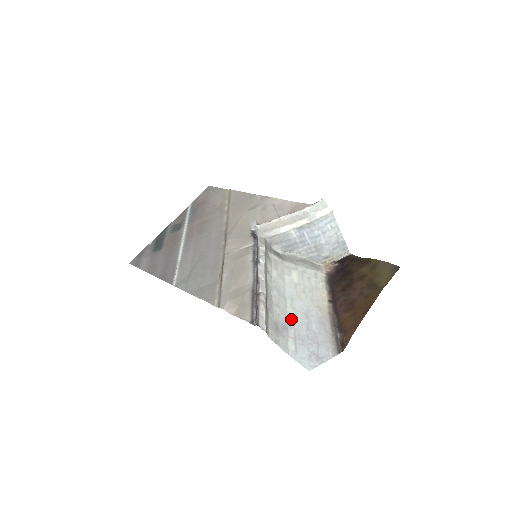
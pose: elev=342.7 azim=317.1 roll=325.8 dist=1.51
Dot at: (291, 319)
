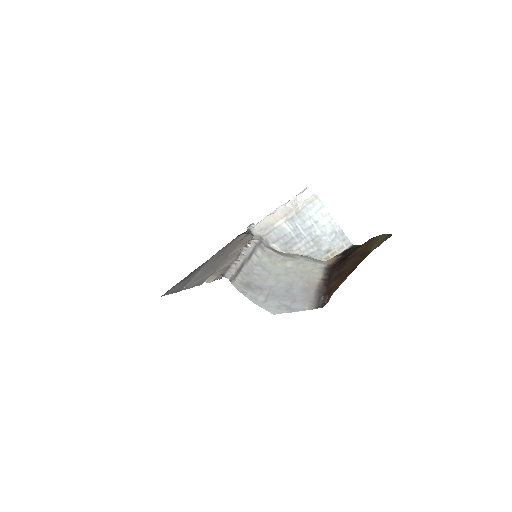
Dot at: (270, 285)
